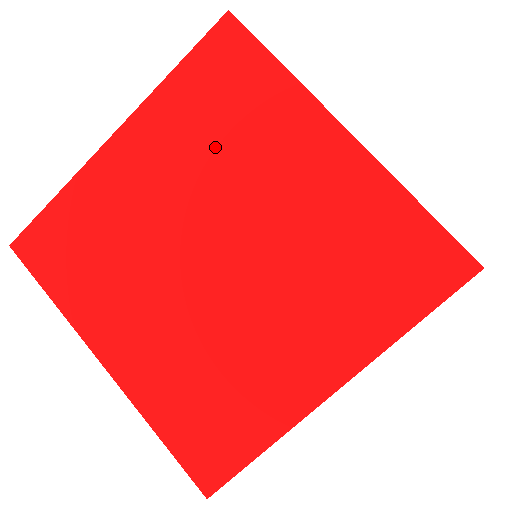
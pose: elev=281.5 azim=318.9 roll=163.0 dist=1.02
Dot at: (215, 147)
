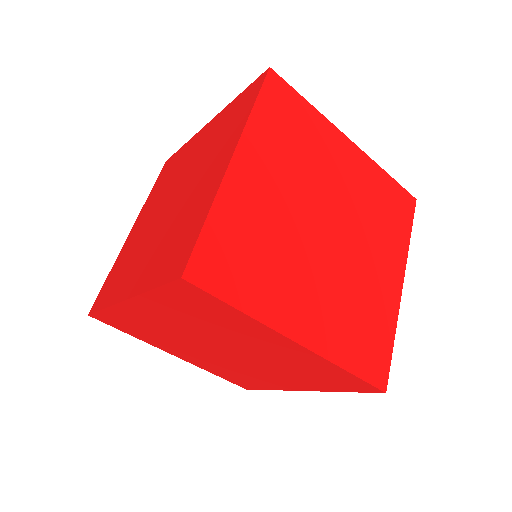
Dot at: (370, 210)
